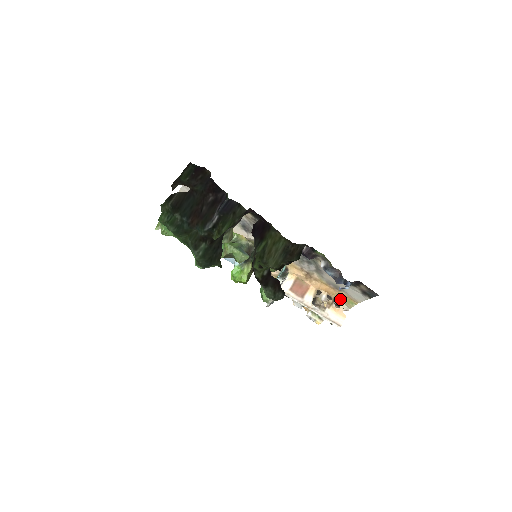
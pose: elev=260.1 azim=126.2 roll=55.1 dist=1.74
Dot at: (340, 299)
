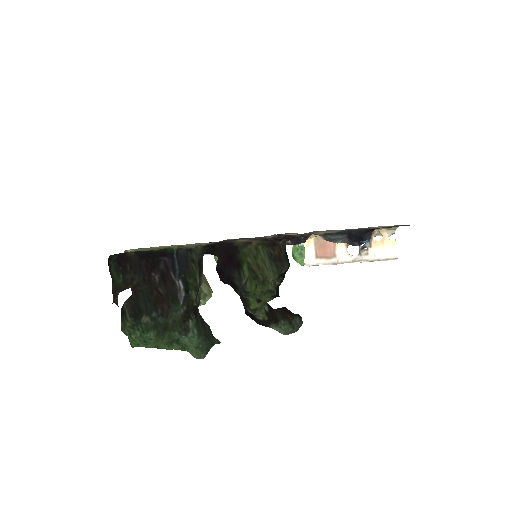
Dot at: (376, 229)
